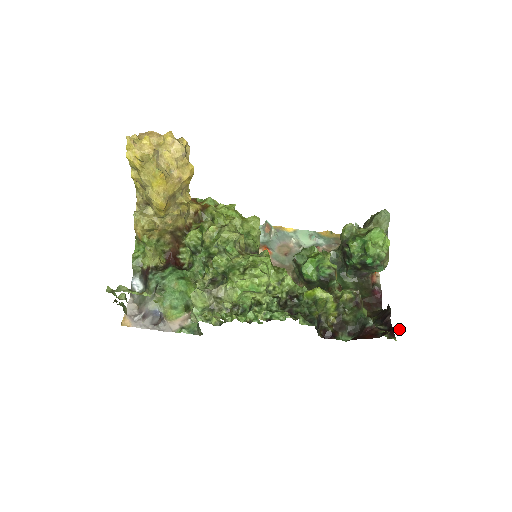
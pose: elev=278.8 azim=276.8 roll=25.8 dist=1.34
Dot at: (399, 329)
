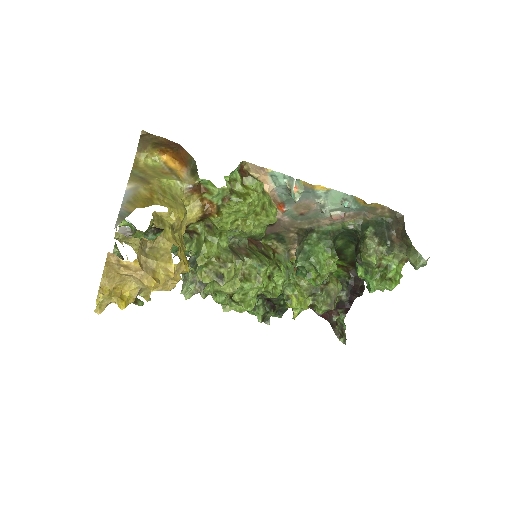
Dot at: occluded
